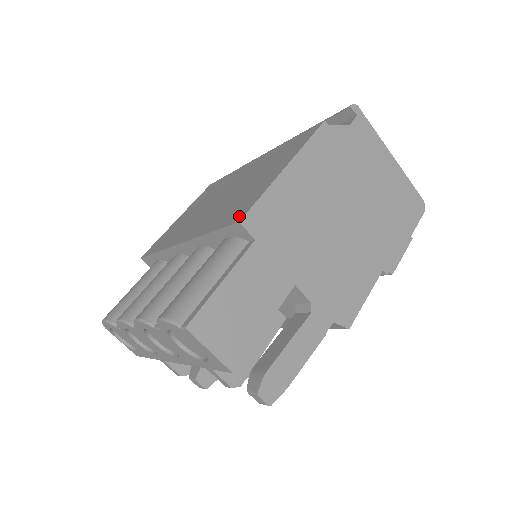
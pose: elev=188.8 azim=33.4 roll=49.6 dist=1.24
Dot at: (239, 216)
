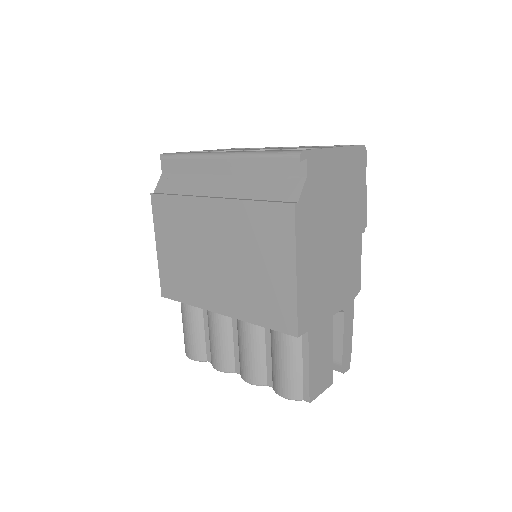
Dot at: (290, 328)
